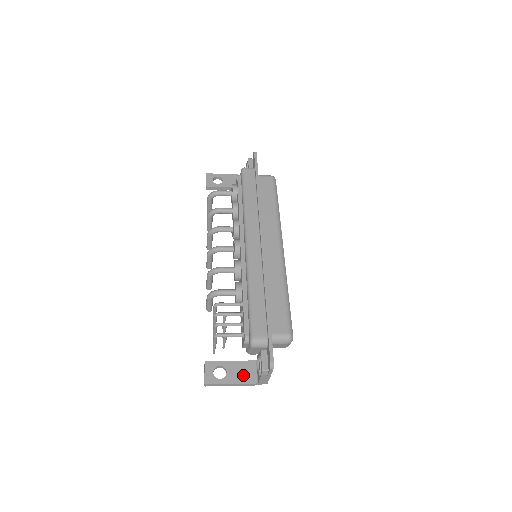
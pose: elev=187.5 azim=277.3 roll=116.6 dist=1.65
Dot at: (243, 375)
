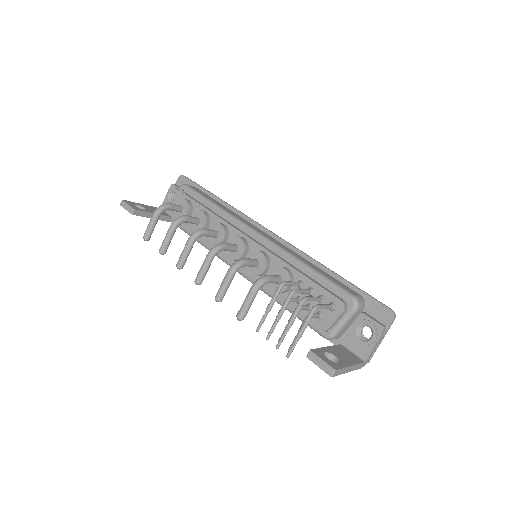
Dot at: (349, 357)
